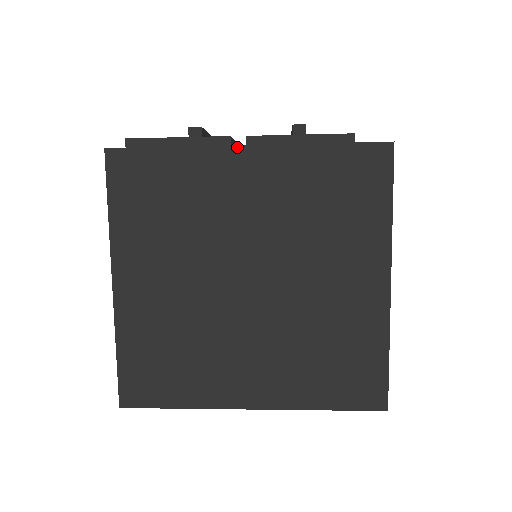
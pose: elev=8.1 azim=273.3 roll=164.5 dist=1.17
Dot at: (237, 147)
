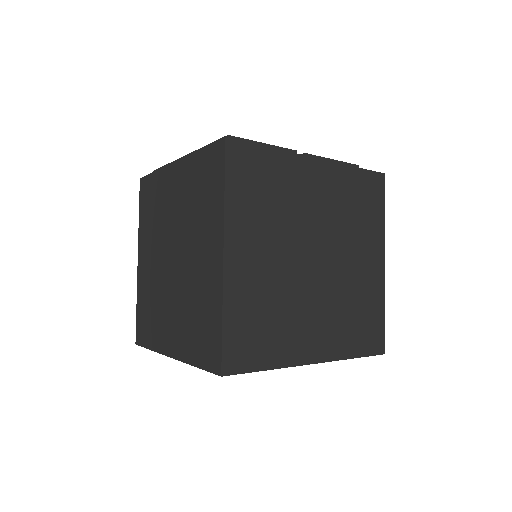
Dot at: (311, 158)
